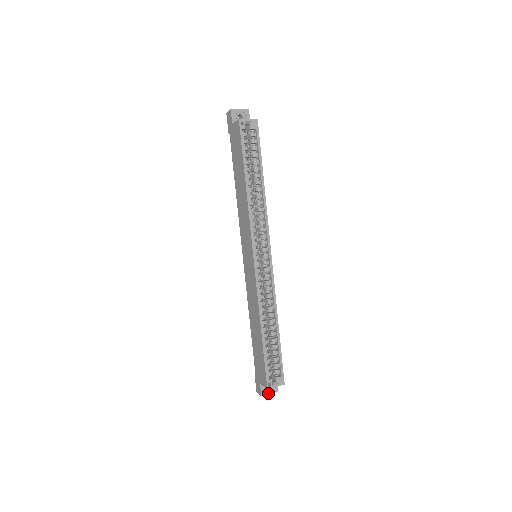
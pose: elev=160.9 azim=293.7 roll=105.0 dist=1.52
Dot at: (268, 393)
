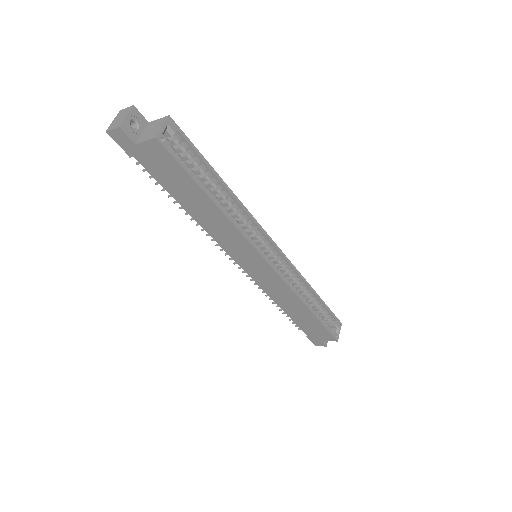
Dot at: occluded
